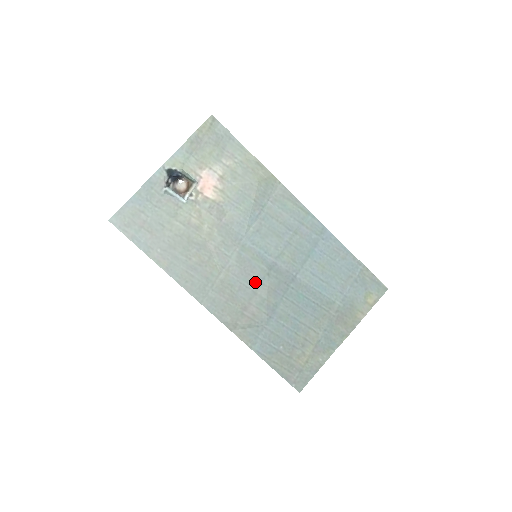
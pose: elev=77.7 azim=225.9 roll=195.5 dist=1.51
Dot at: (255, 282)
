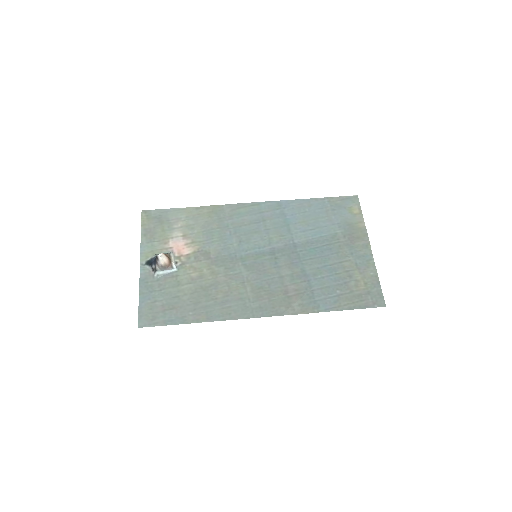
Dot at: (273, 271)
